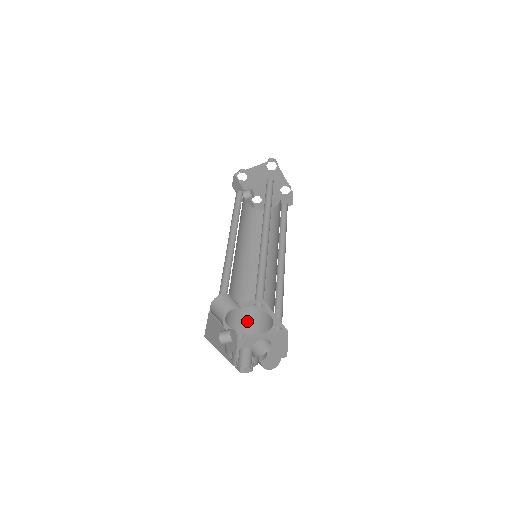
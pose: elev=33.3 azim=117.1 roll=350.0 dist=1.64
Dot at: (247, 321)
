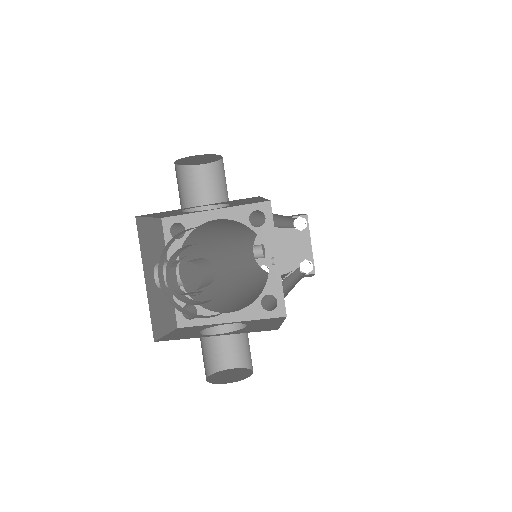
Dot at: (211, 301)
